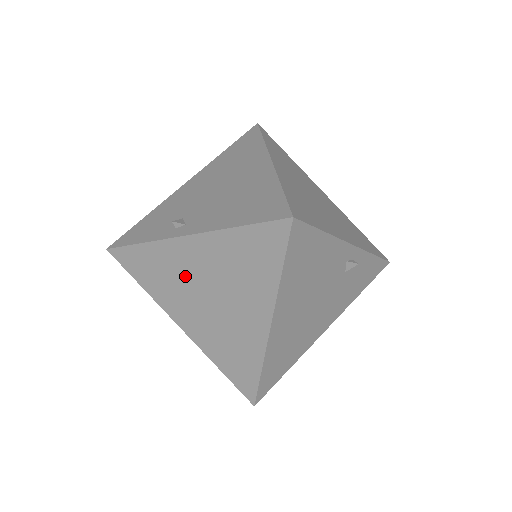
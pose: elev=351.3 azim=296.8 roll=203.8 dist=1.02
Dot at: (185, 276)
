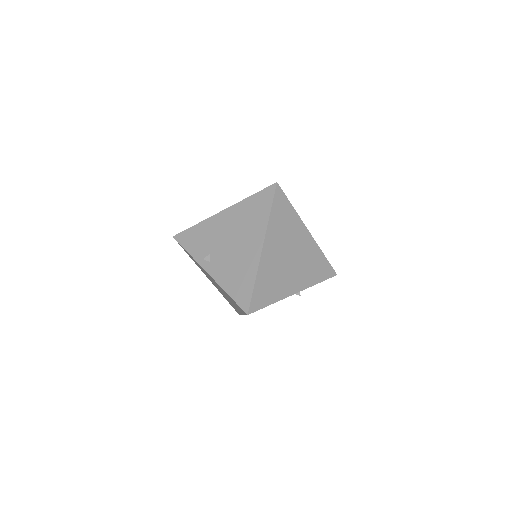
Dot at: (208, 276)
